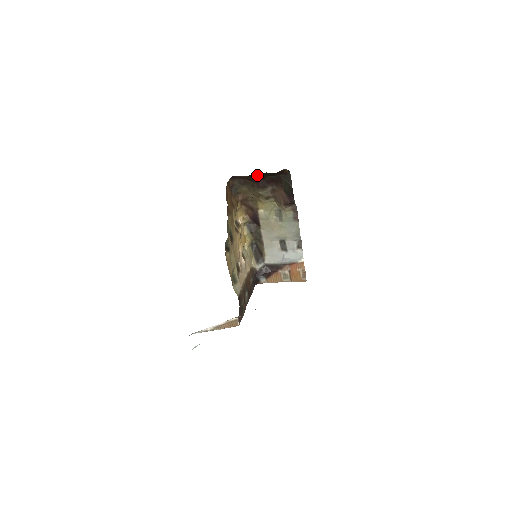
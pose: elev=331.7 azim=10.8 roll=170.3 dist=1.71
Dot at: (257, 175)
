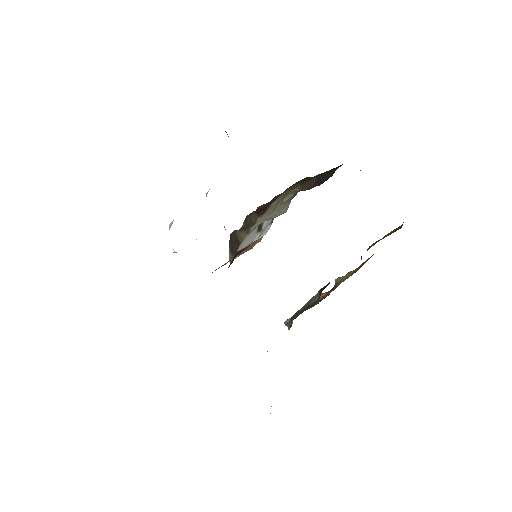
Dot at: occluded
